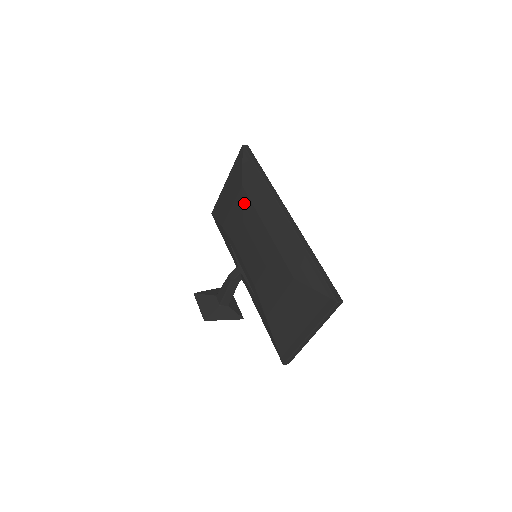
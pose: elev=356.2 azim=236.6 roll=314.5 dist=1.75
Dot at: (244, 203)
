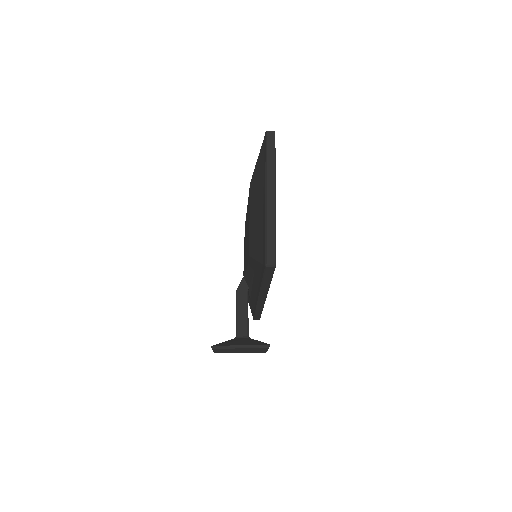
Dot at: occluded
